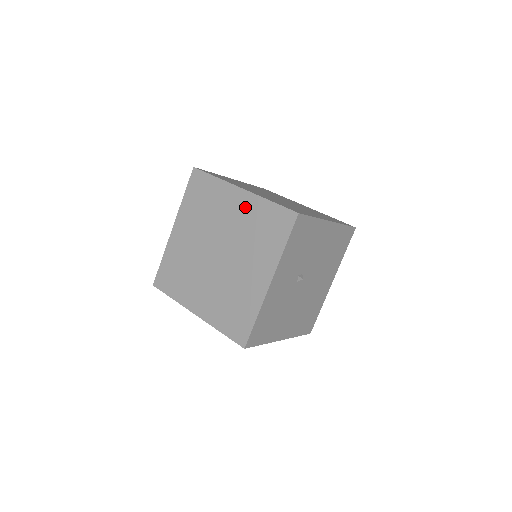
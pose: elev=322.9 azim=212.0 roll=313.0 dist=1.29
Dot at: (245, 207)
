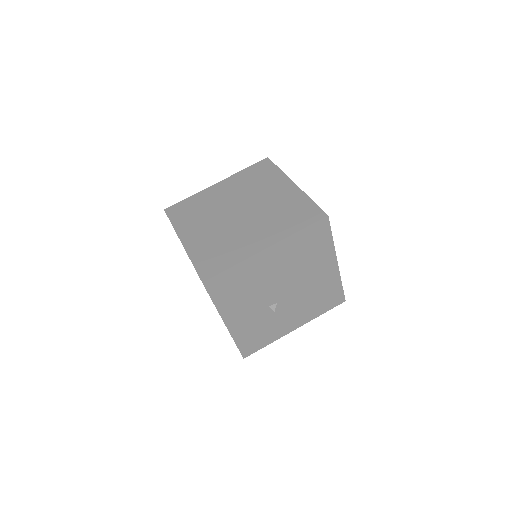
Dot at: (230, 184)
